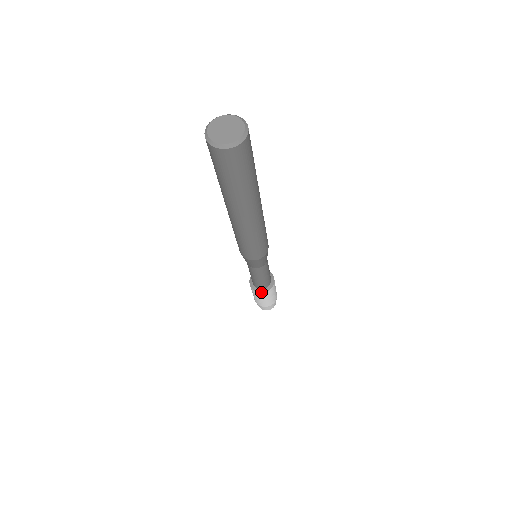
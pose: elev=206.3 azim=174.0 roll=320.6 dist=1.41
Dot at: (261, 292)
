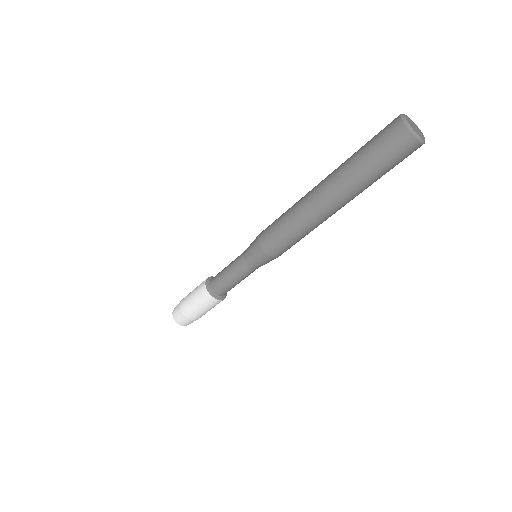
Dot at: (221, 299)
